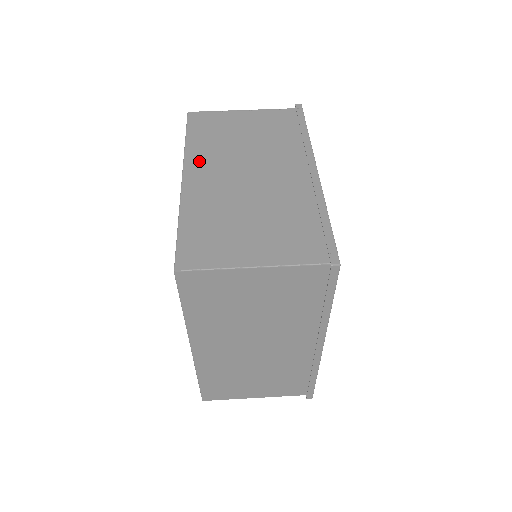
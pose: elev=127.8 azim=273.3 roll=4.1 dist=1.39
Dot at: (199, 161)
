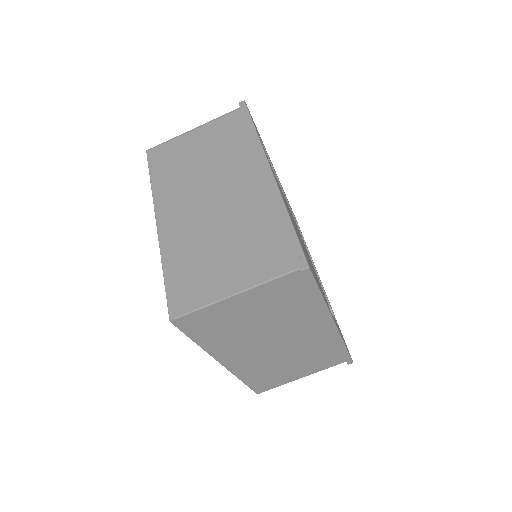
Dot at: (167, 201)
